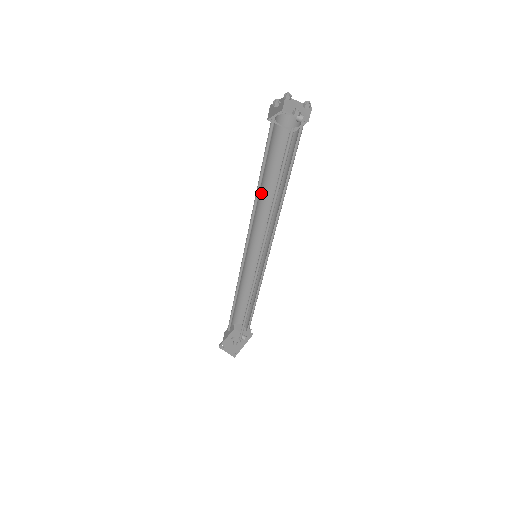
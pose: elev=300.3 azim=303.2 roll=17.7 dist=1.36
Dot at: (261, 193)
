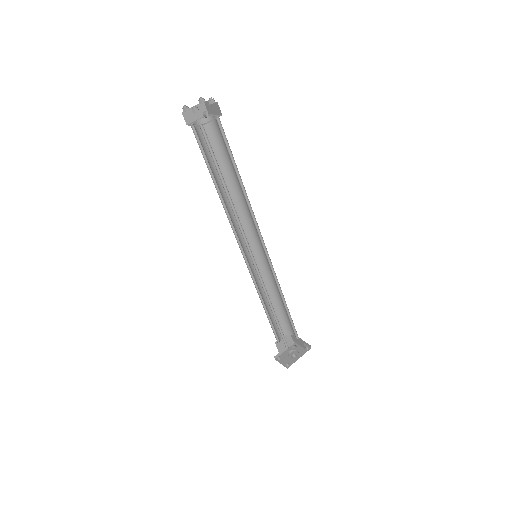
Dot at: (230, 193)
